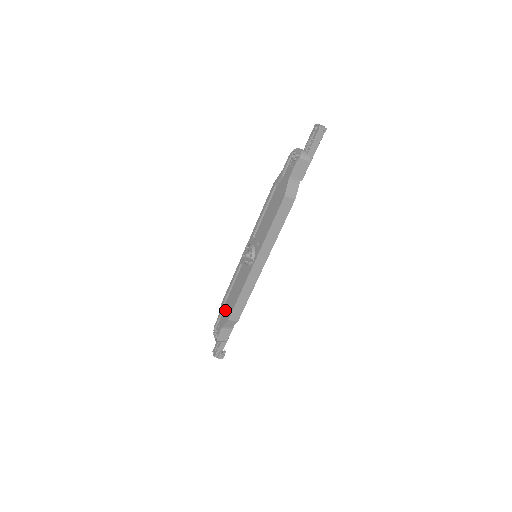
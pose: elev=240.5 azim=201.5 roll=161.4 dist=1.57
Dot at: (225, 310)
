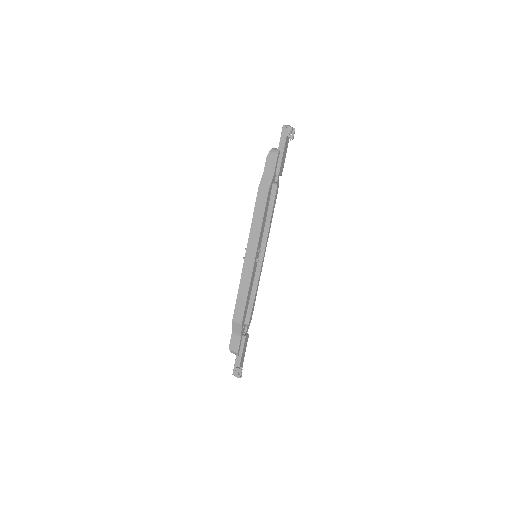
Dot at: occluded
